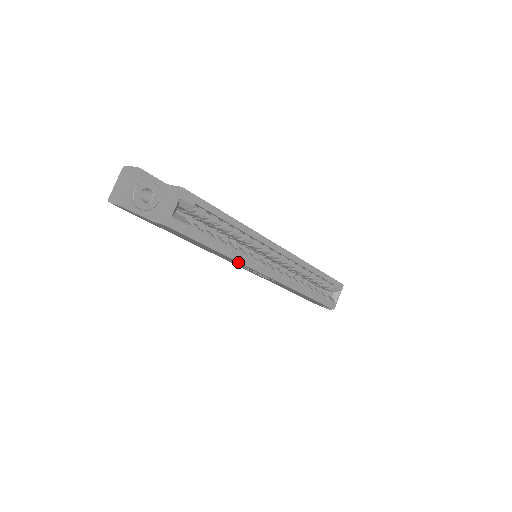
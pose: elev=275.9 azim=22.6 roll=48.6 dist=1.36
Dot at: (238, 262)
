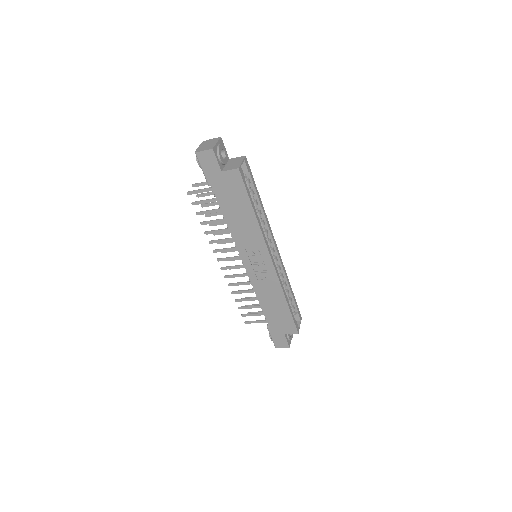
Dot at: (260, 234)
